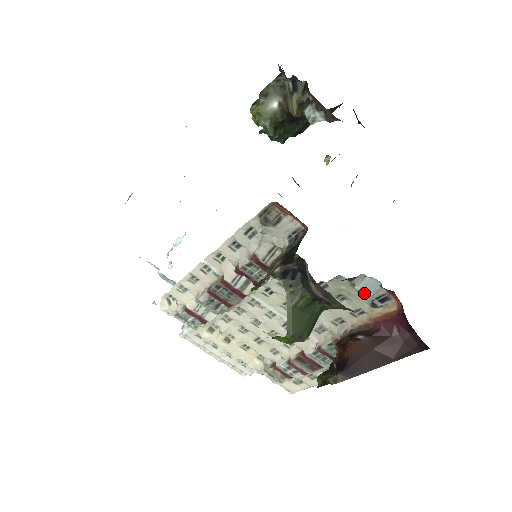
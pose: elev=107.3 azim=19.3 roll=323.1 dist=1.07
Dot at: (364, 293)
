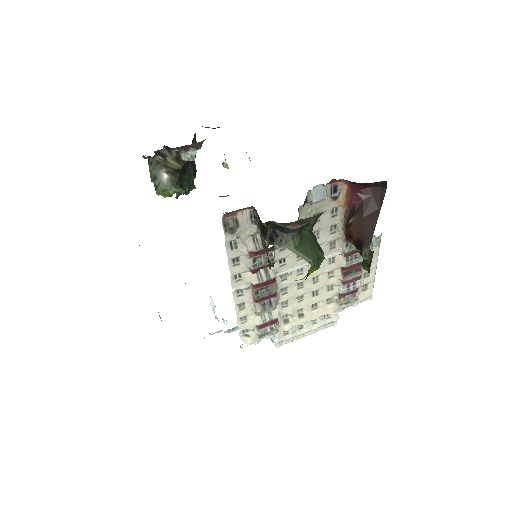
Dot at: (321, 199)
